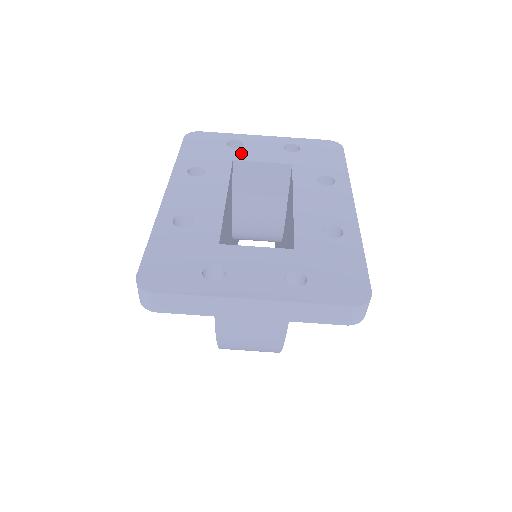
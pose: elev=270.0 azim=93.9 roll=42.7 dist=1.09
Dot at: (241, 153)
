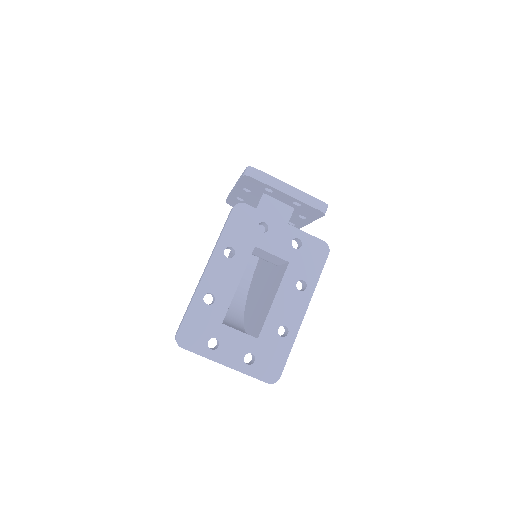
Dot at: (263, 240)
